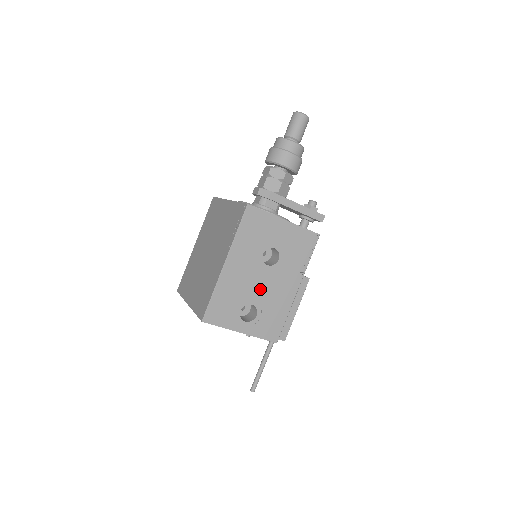
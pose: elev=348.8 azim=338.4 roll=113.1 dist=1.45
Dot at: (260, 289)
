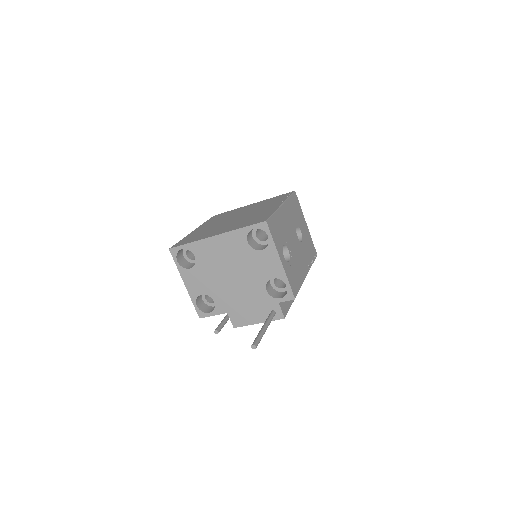
Dot at: (293, 246)
